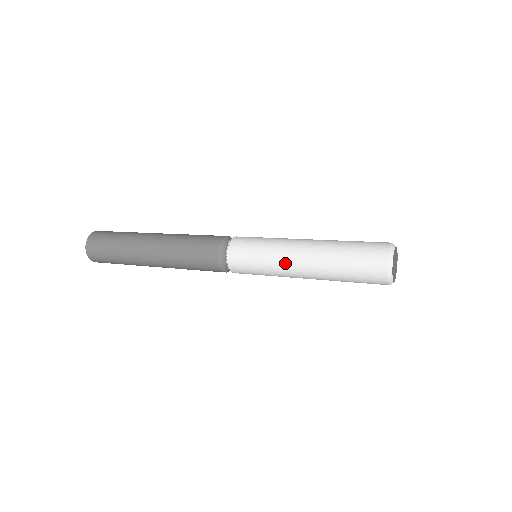
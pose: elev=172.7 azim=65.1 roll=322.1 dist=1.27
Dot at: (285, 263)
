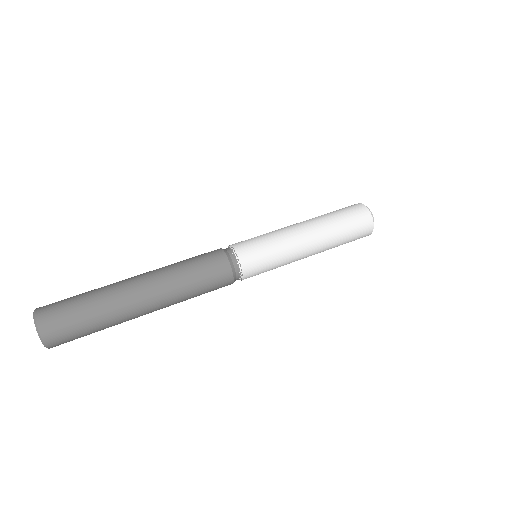
Dot at: (297, 250)
